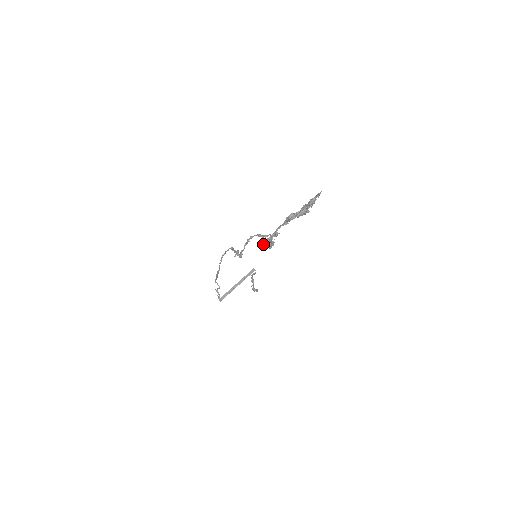
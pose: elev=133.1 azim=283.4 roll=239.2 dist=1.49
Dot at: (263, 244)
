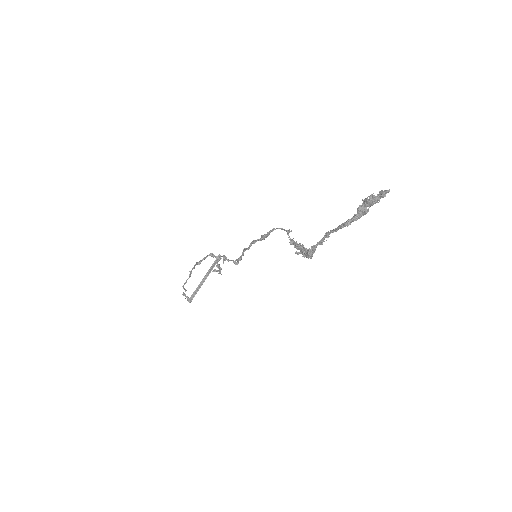
Dot at: (297, 254)
